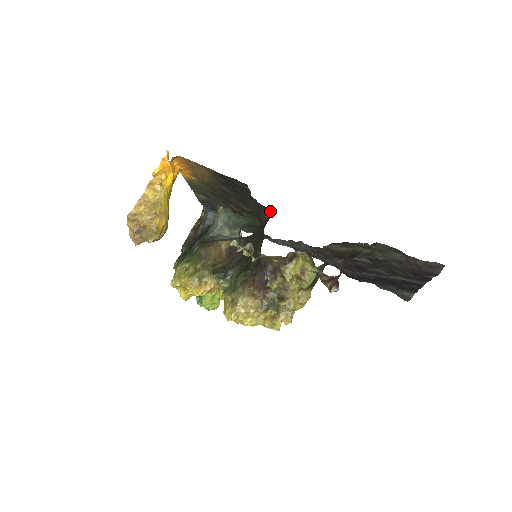
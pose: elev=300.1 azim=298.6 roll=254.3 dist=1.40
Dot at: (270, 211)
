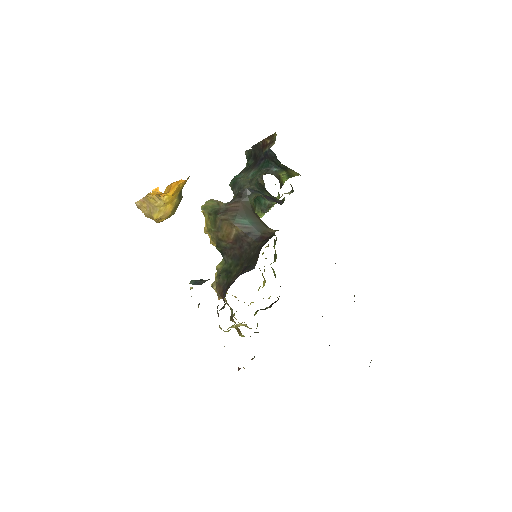
Dot at: occluded
